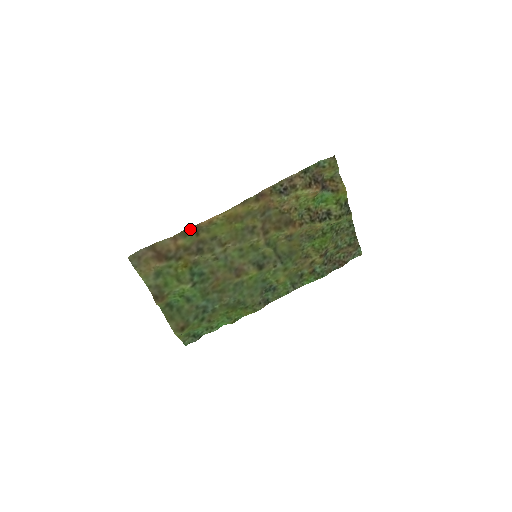
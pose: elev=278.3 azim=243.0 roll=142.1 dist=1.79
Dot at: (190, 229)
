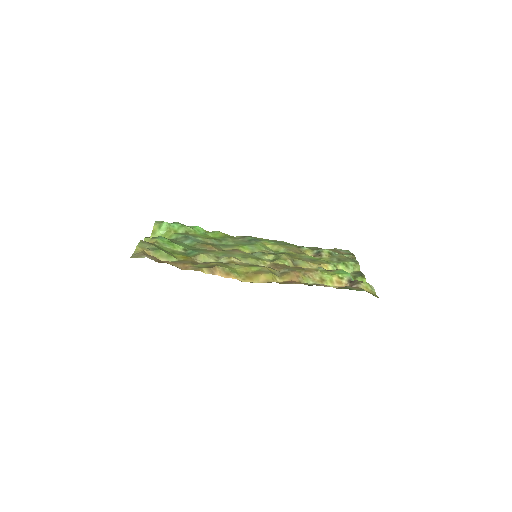
Dot at: (205, 270)
